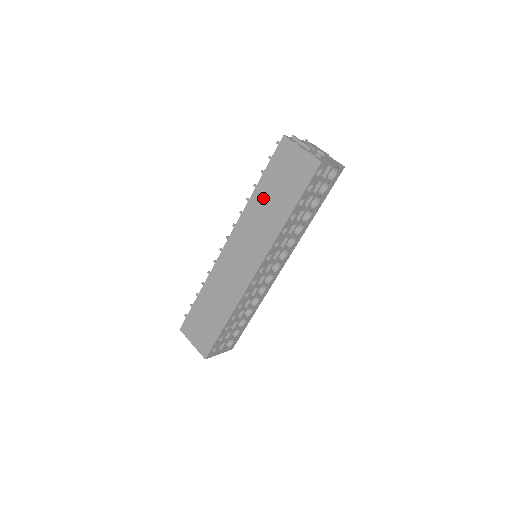
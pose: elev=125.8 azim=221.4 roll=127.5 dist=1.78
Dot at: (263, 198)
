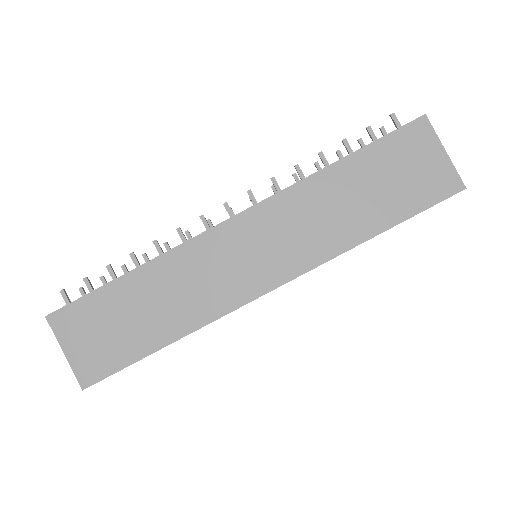
Dot at: (343, 185)
